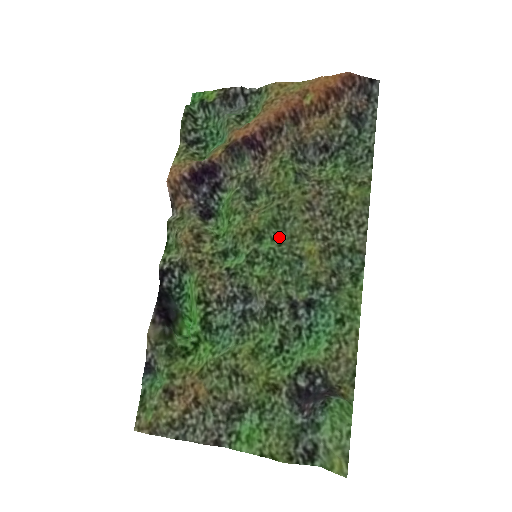
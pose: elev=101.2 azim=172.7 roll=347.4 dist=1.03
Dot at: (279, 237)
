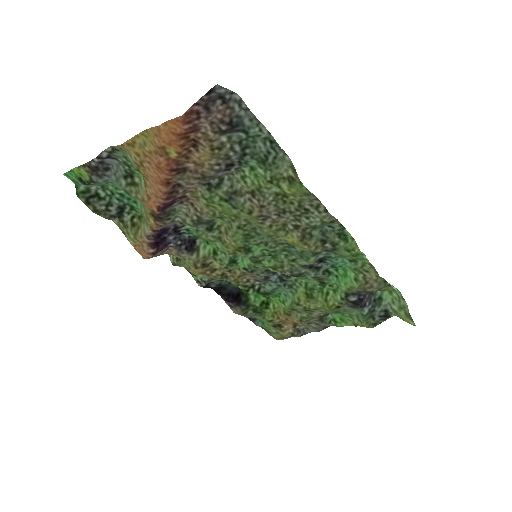
Dot at: (260, 241)
